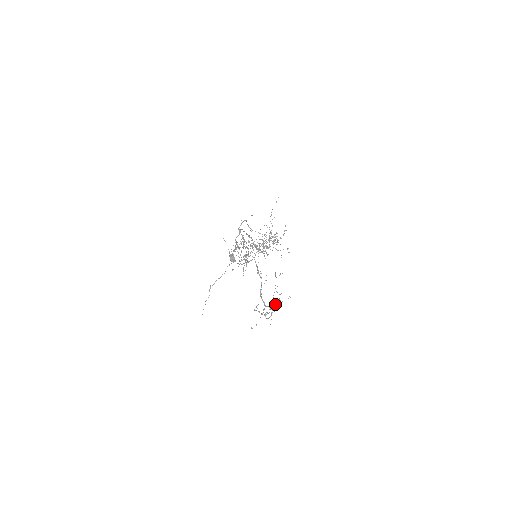
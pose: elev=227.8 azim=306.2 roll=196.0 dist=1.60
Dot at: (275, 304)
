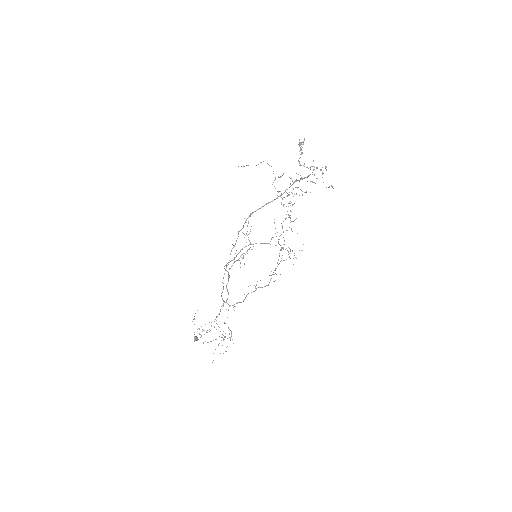
Dot at: occluded
